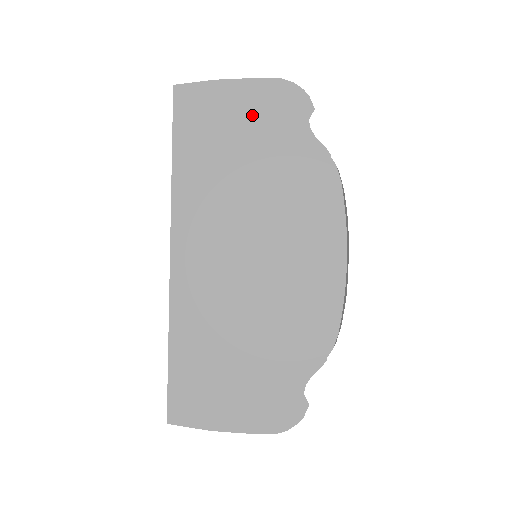
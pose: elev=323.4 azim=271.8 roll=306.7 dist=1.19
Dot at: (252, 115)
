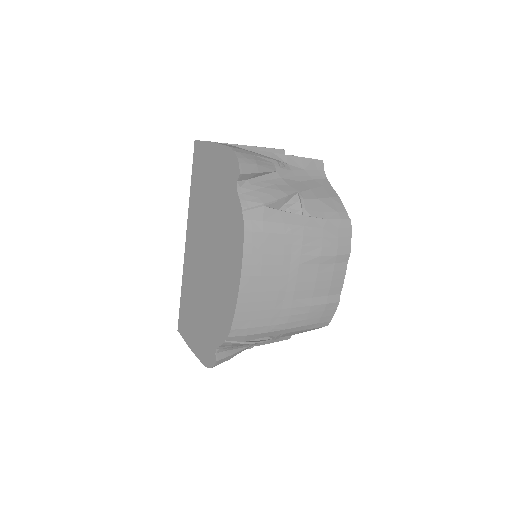
Dot at: (217, 169)
